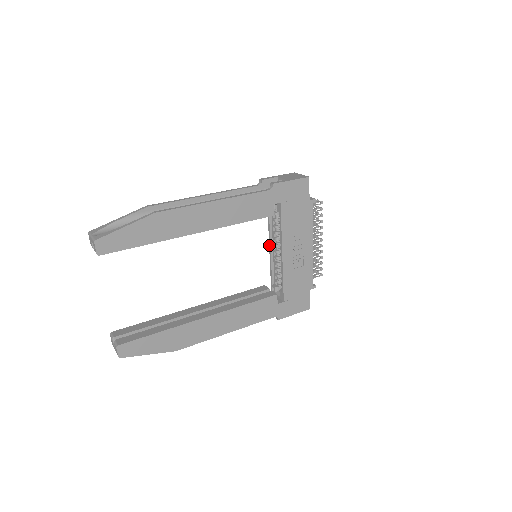
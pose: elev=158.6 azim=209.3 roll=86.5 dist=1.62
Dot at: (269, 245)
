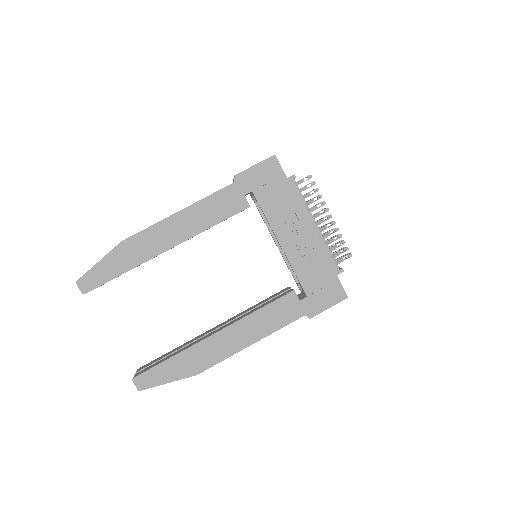
Dot at: occluded
